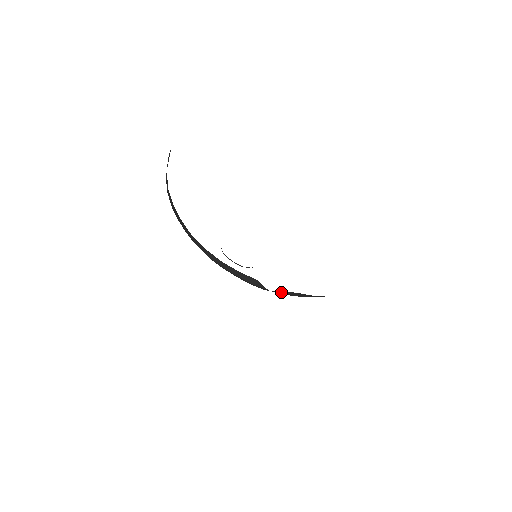
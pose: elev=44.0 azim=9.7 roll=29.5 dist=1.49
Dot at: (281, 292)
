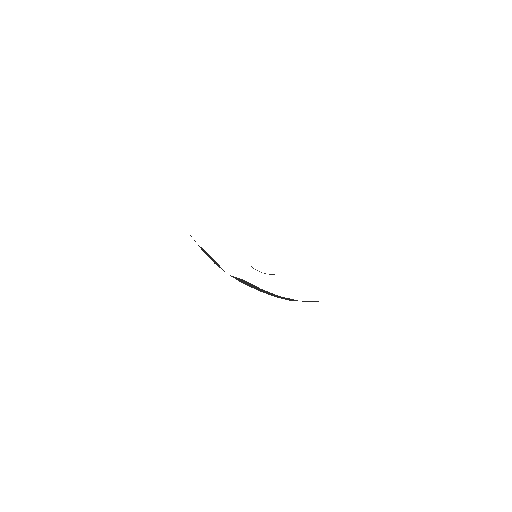
Dot at: (237, 278)
